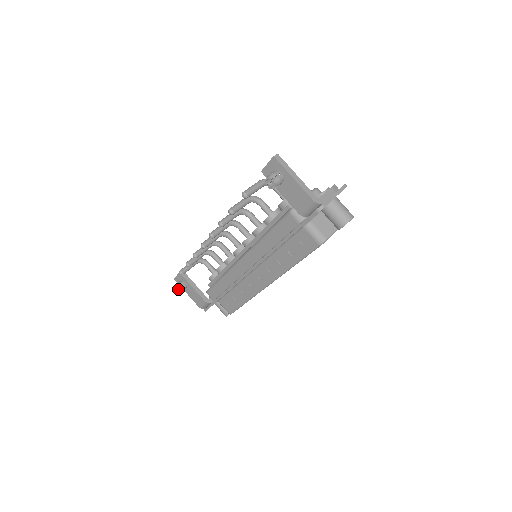
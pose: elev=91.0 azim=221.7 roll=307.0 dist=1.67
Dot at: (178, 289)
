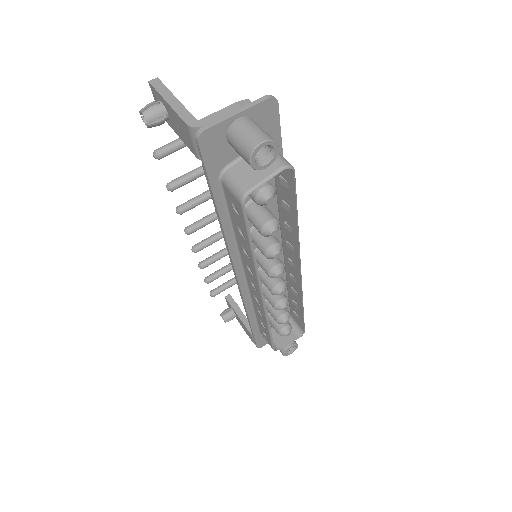
Dot at: (222, 317)
